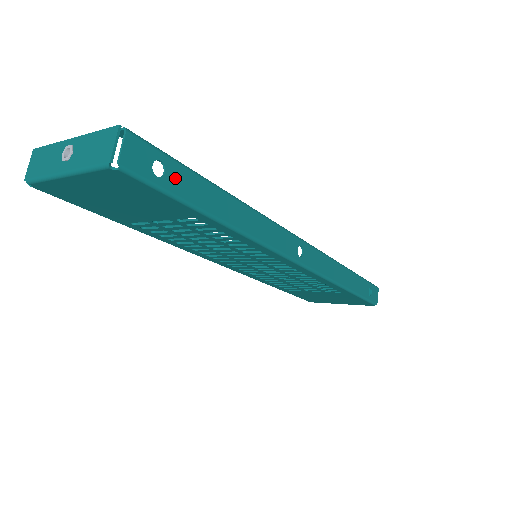
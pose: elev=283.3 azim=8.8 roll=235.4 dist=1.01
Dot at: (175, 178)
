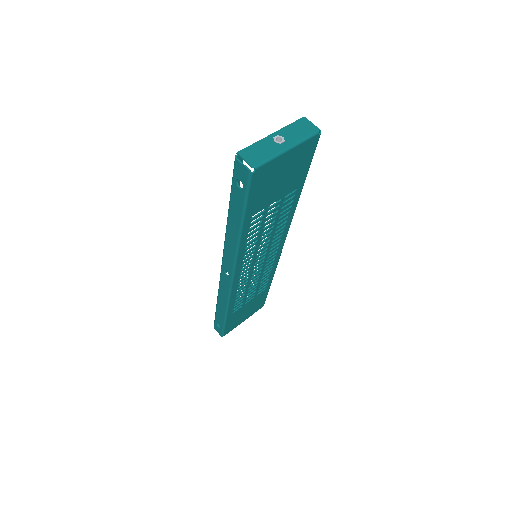
Dot at: occluded
